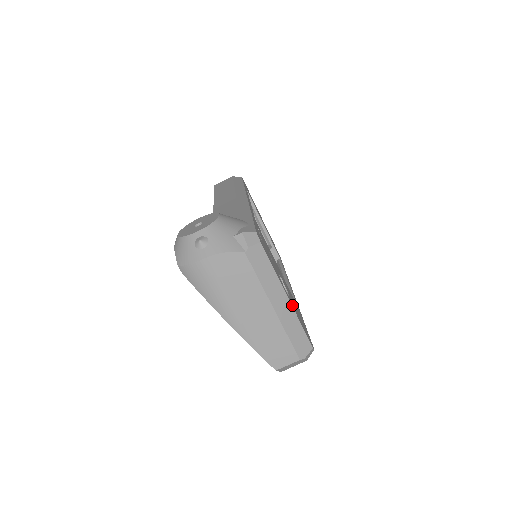
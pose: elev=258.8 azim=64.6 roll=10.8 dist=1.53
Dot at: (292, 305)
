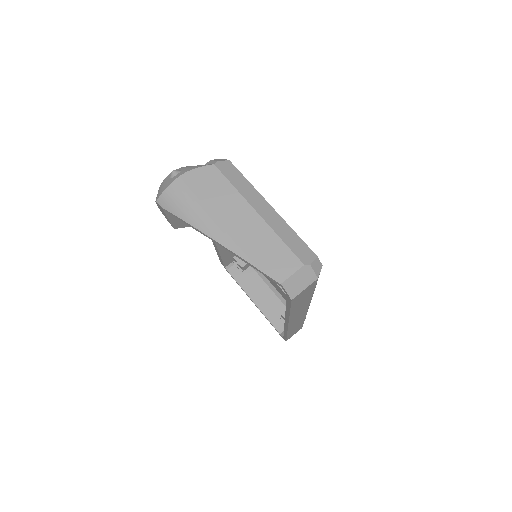
Dot at: occluded
